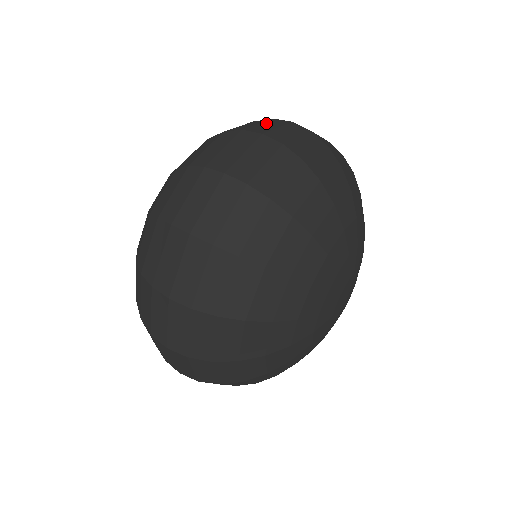
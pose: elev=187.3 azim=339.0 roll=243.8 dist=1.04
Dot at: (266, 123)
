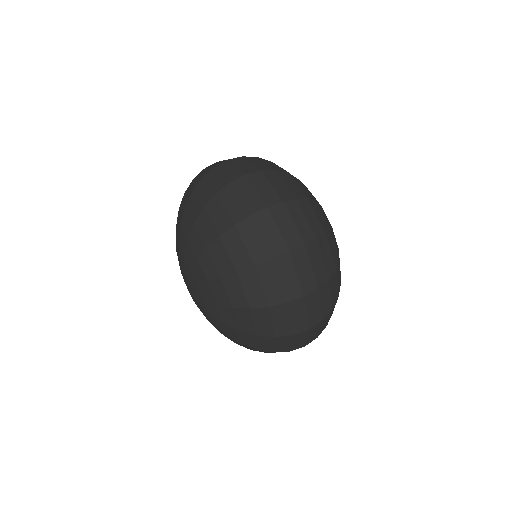
Dot at: occluded
